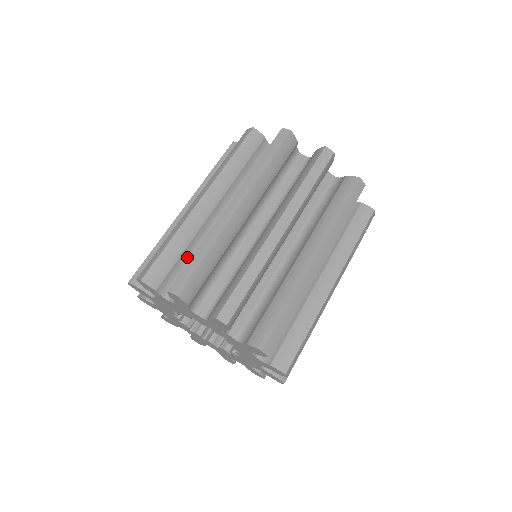
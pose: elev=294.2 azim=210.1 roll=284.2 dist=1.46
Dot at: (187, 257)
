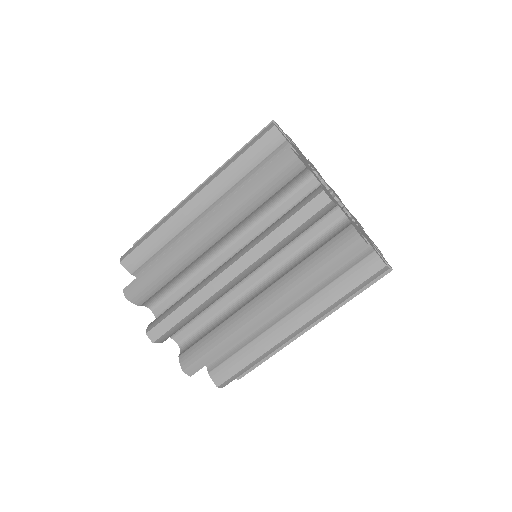
Dot at: occluded
